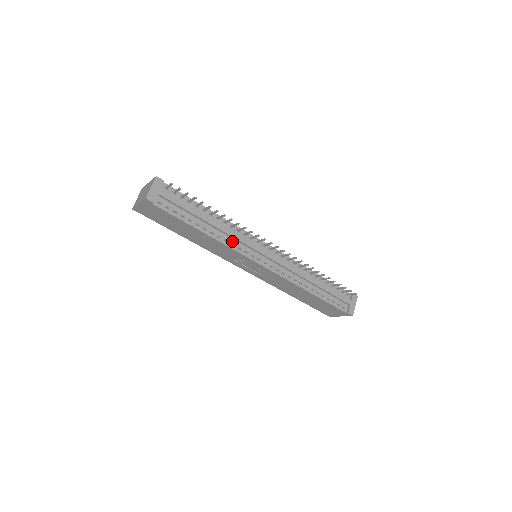
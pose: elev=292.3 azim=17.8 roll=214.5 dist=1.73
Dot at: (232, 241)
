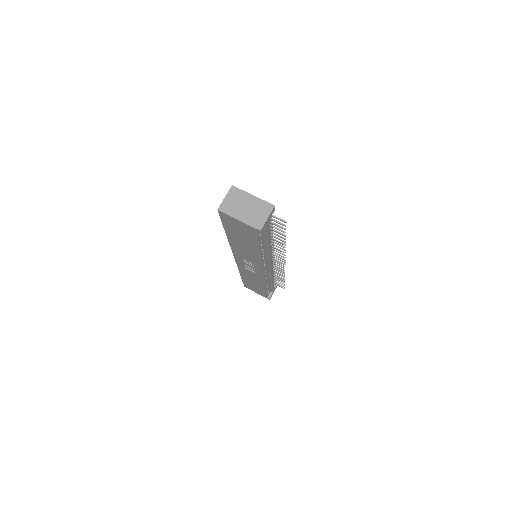
Dot at: (265, 257)
